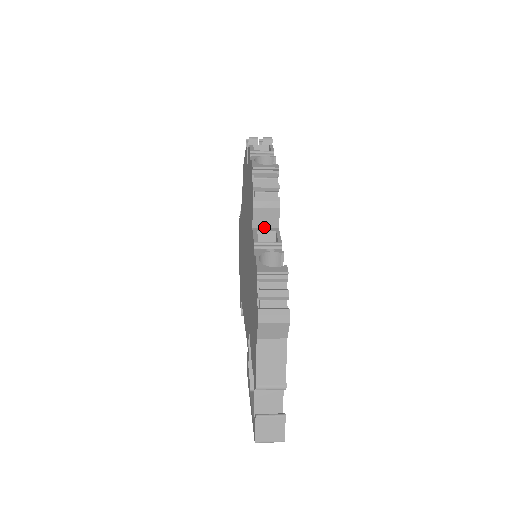
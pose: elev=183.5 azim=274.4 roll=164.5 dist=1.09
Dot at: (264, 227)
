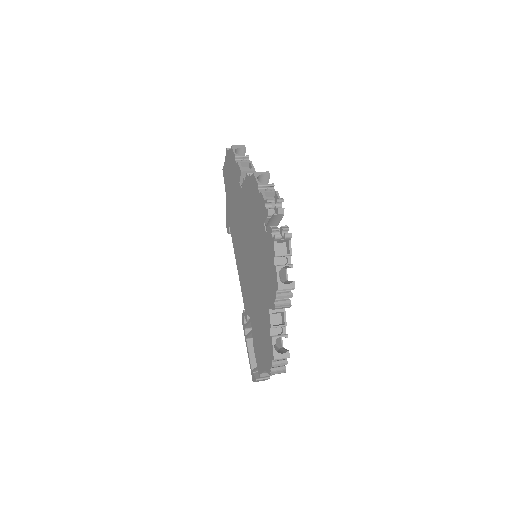
Dot at: occluded
